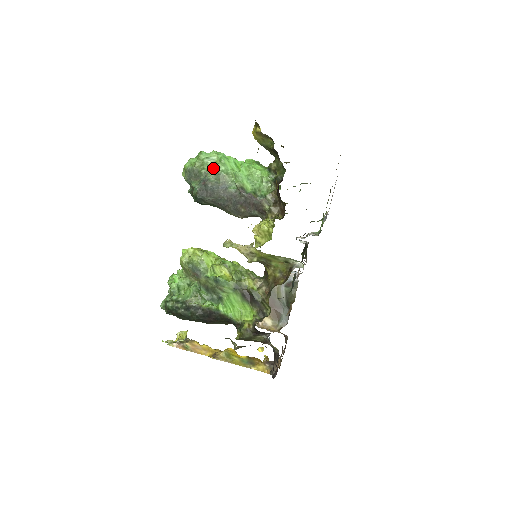
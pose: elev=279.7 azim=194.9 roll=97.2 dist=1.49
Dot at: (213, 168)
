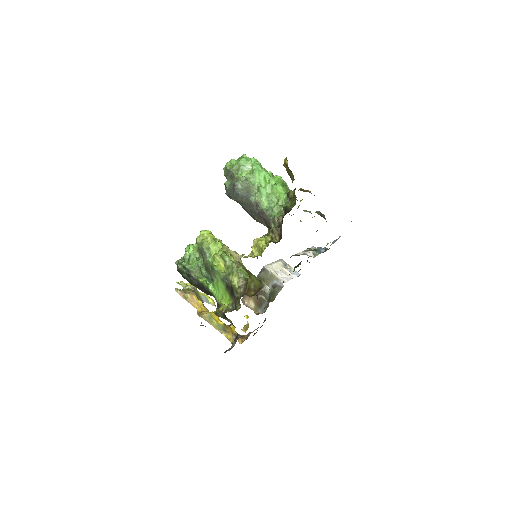
Dot at: (244, 177)
